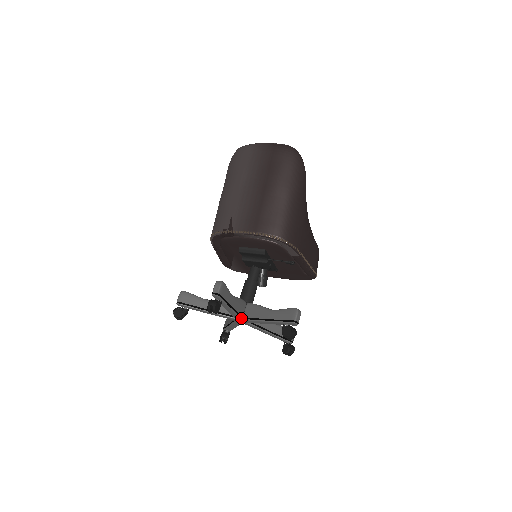
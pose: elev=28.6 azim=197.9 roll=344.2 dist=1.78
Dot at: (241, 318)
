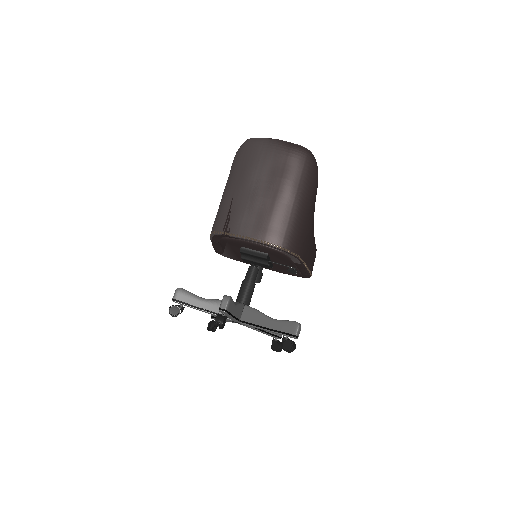
Dot at: (238, 321)
